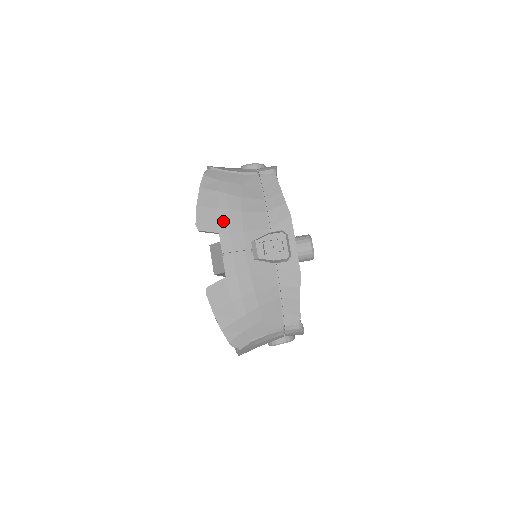
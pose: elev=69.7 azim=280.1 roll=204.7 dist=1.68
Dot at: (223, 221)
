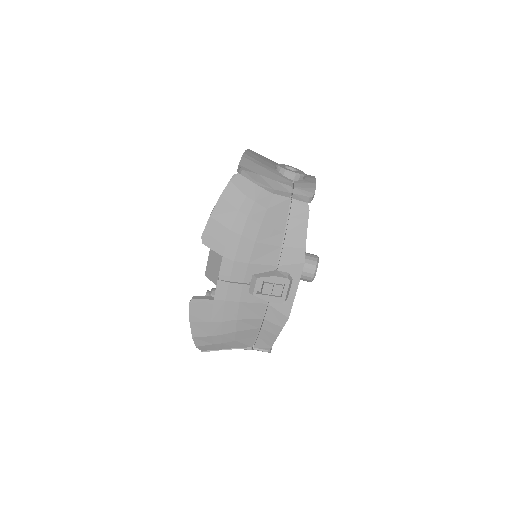
Dot at: (232, 246)
